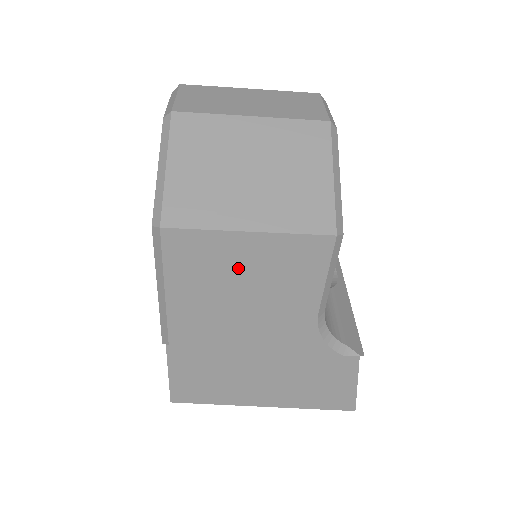
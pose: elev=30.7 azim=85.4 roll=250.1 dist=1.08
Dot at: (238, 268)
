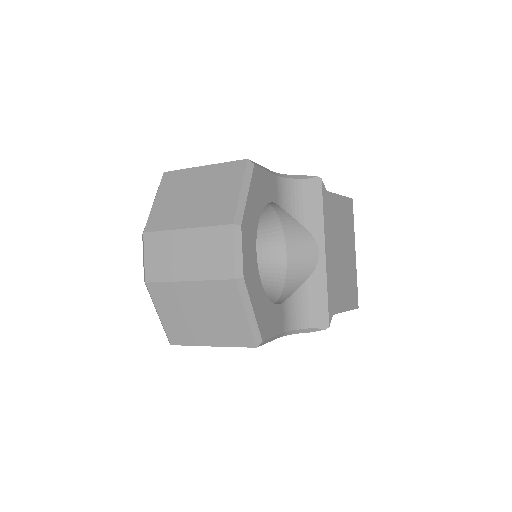
Dot at: occluded
